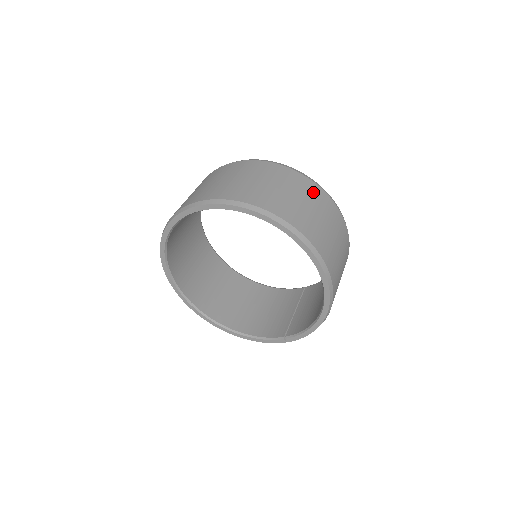
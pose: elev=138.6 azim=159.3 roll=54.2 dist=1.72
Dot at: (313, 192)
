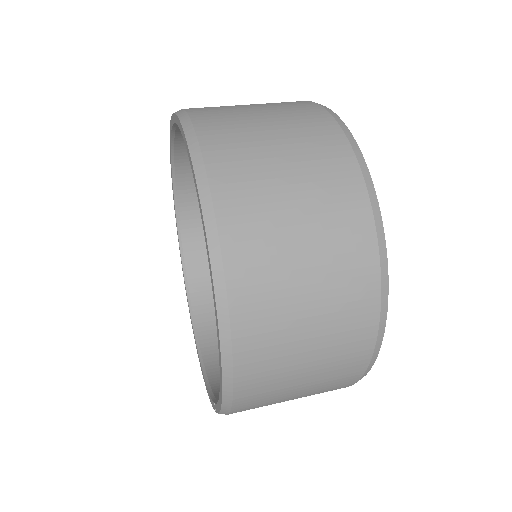
Dot at: (321, 143)
